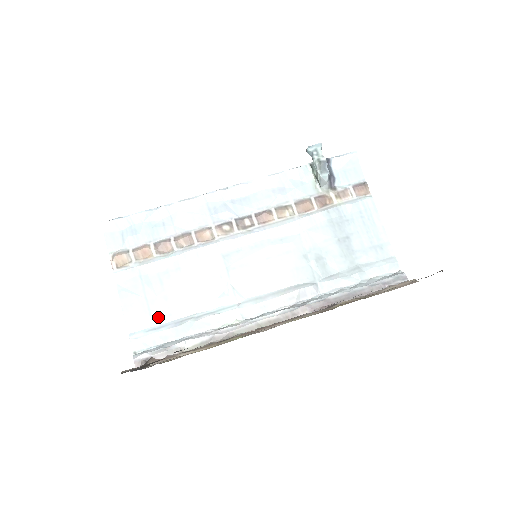
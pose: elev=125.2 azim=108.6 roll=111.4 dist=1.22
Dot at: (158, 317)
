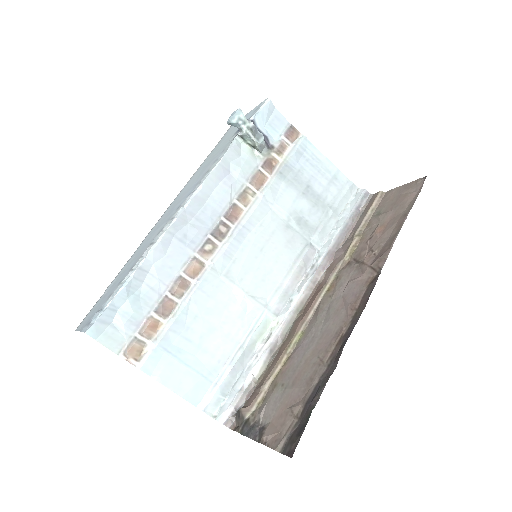
Dot at: (210, 372)
